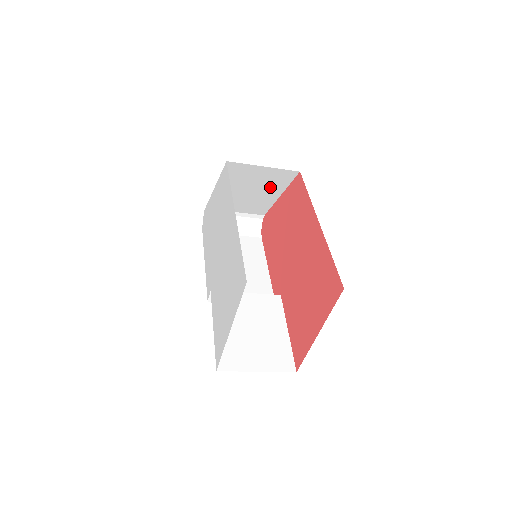
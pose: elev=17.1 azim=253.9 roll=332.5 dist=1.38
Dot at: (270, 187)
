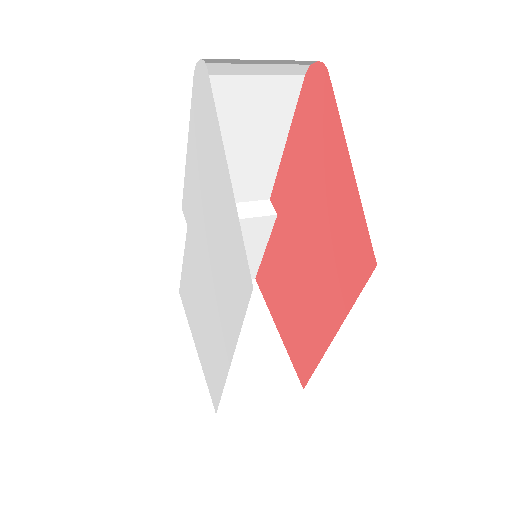
Dot at: occluded
